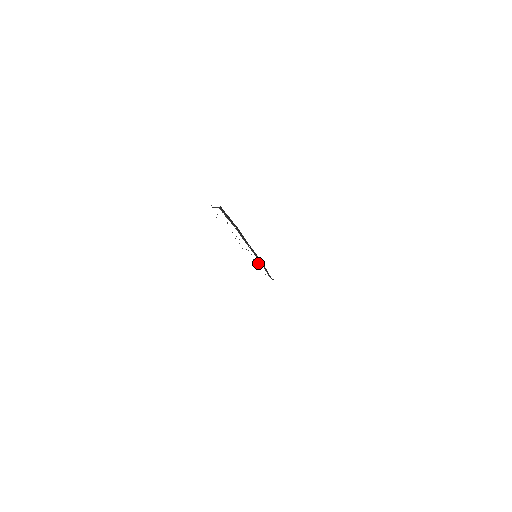
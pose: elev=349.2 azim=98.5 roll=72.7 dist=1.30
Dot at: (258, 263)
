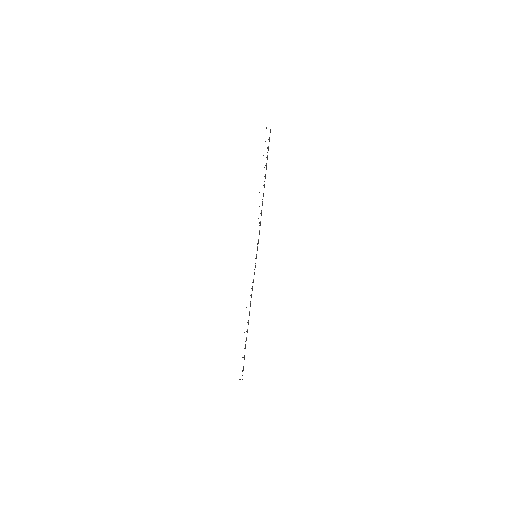
Dot at: occluded
